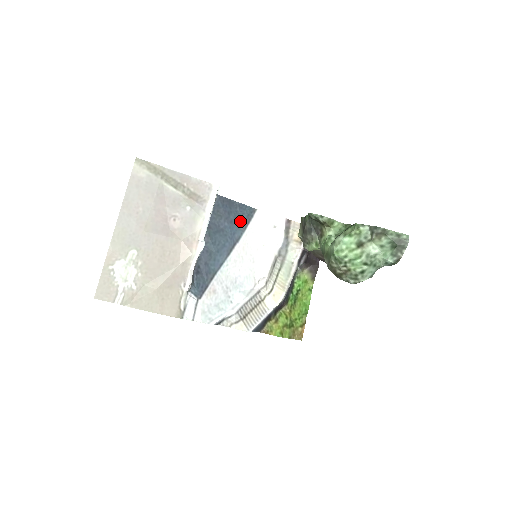
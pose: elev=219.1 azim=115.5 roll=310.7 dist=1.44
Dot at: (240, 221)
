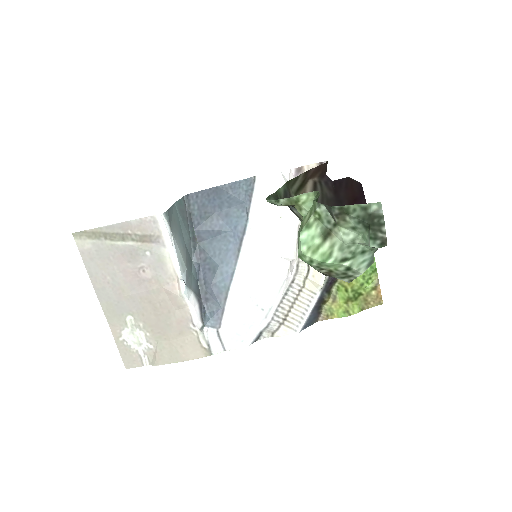
Dot at: (238, 206)
